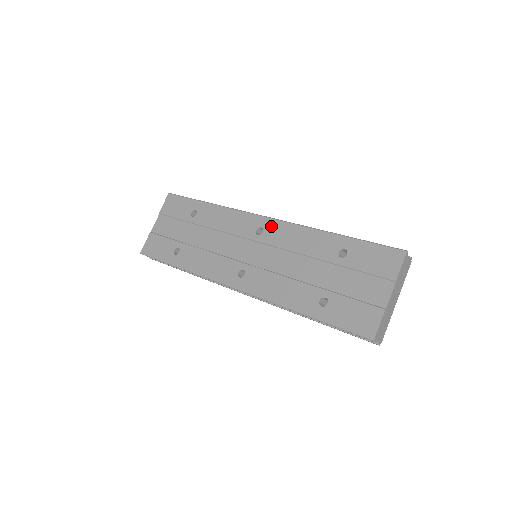
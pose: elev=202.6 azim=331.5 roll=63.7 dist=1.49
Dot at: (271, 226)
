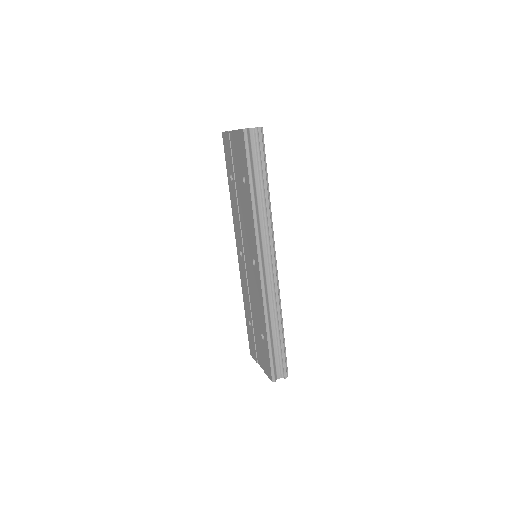
Dot at: (257, 273)
